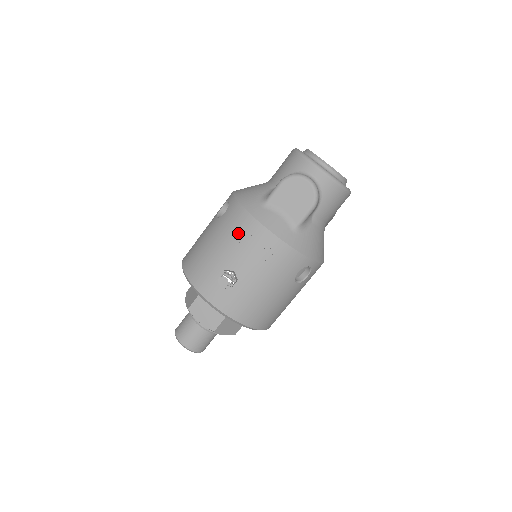
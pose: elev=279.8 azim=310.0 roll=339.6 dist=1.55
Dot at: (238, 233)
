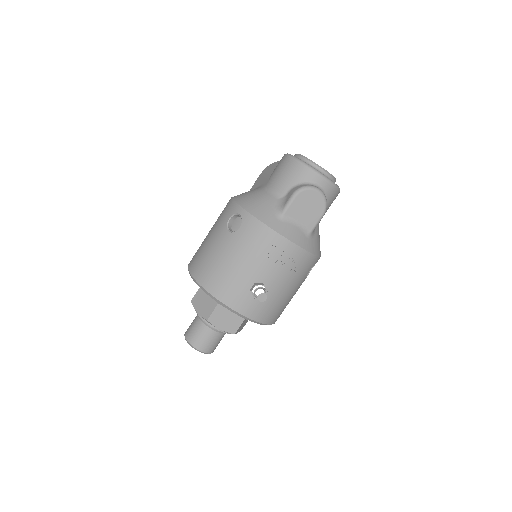
Dot at: (263, 248)
